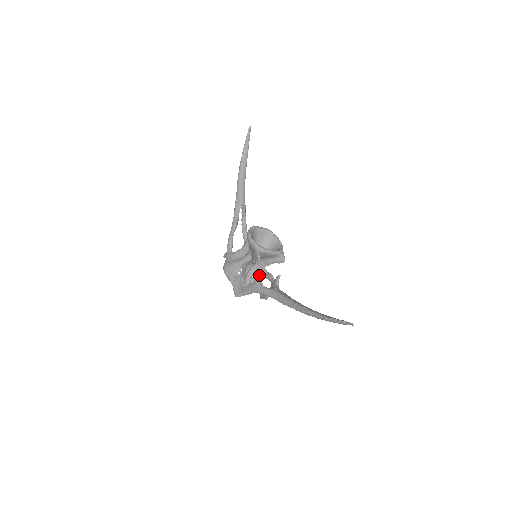
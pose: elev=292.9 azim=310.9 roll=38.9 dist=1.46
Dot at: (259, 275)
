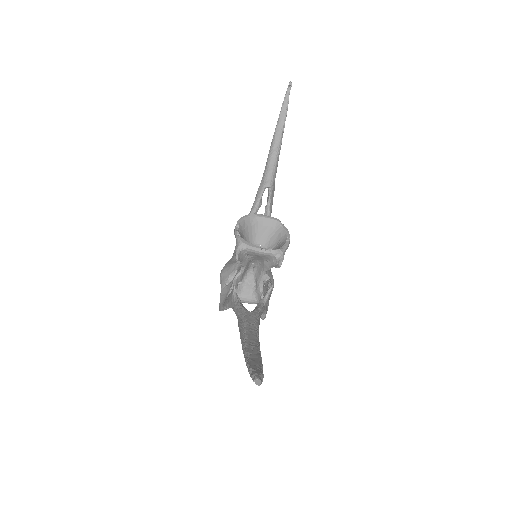
Dot at: (259, 283)
